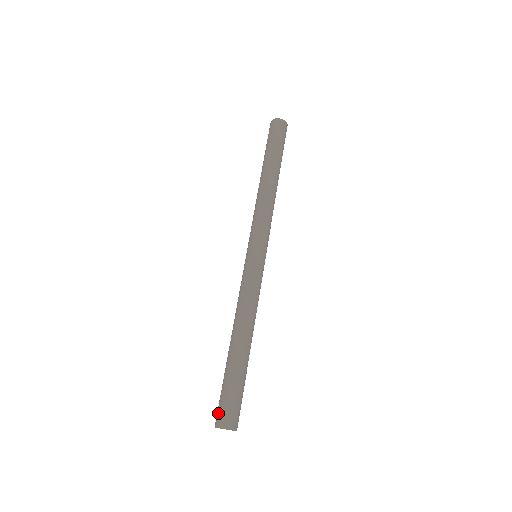
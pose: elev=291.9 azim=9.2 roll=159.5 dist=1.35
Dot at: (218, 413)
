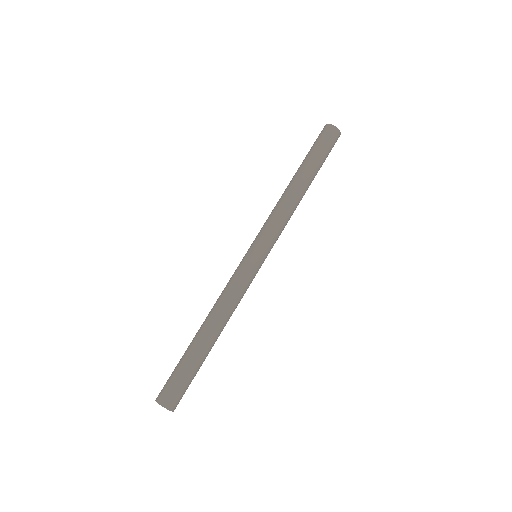
Dot at: (168, 393)
